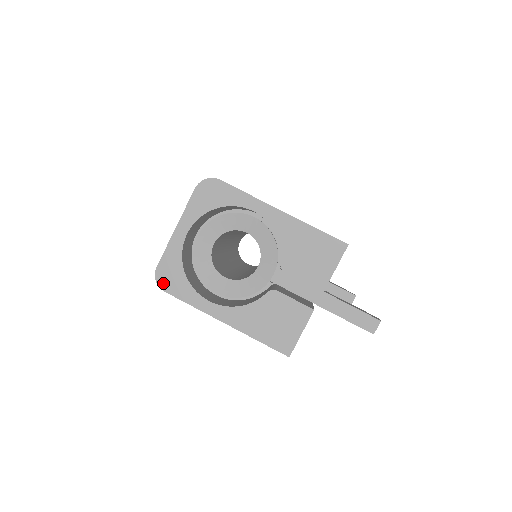
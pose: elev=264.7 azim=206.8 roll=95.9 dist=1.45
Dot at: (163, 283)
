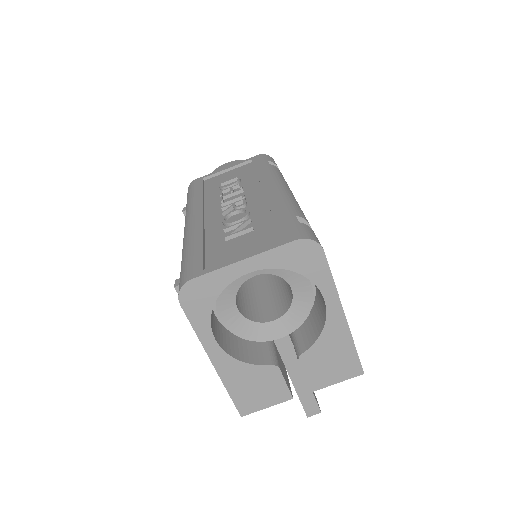
Dot at: (185, 297)
